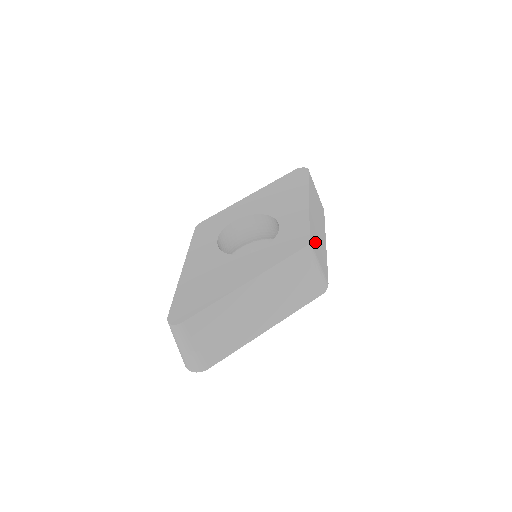
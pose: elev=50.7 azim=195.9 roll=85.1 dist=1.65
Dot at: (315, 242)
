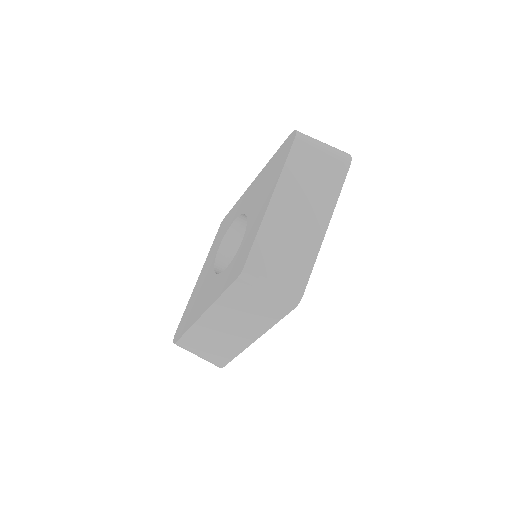
Dot at: (269, 257)
